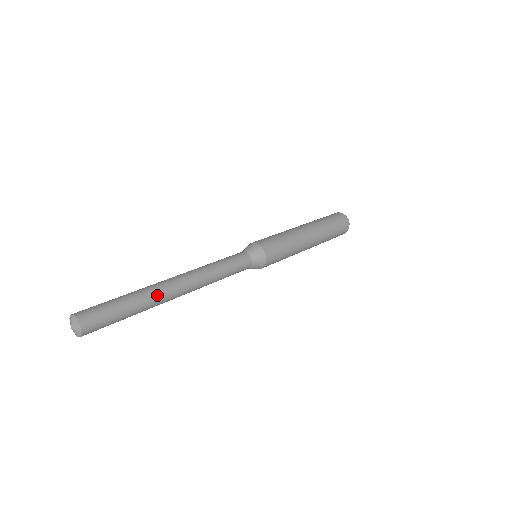
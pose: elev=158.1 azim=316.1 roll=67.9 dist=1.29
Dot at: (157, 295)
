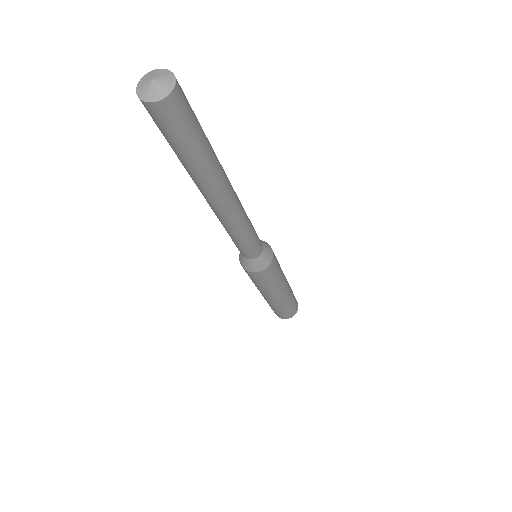
Dot at: occluded
